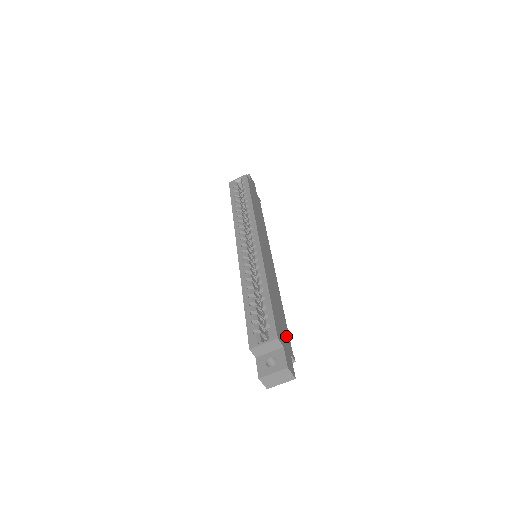
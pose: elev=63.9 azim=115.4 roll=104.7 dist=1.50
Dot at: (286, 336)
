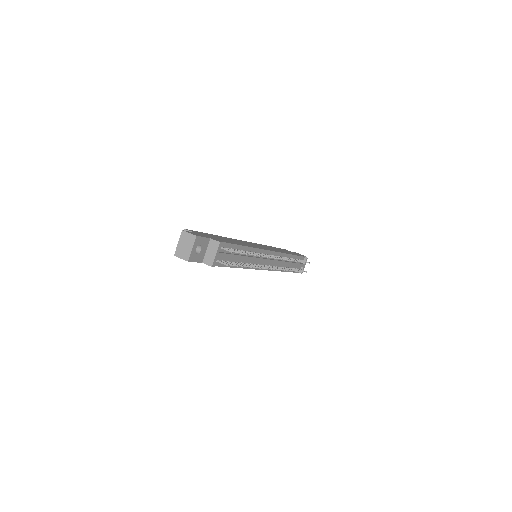
Dot at: occluded
